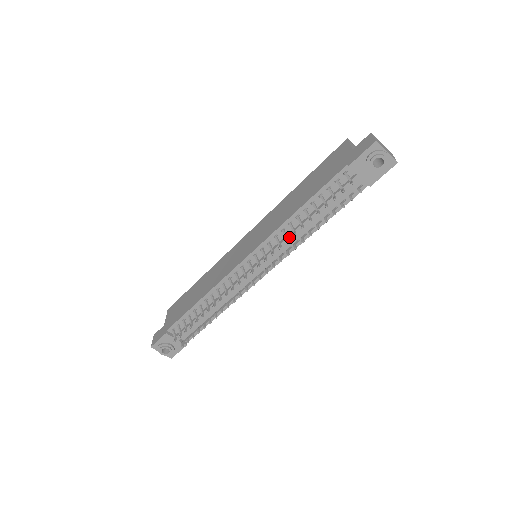
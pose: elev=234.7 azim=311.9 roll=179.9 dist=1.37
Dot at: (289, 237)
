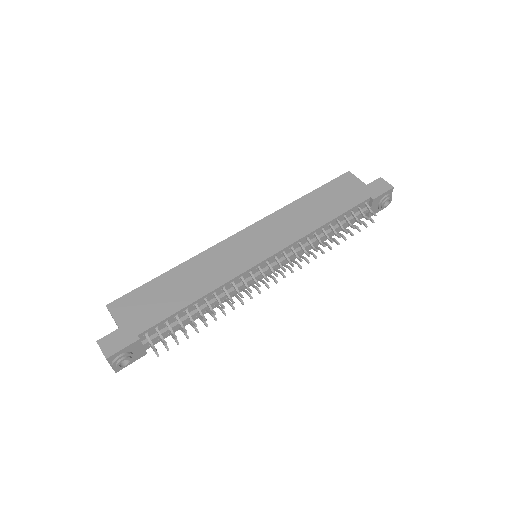
Dot at: (308, 246)
